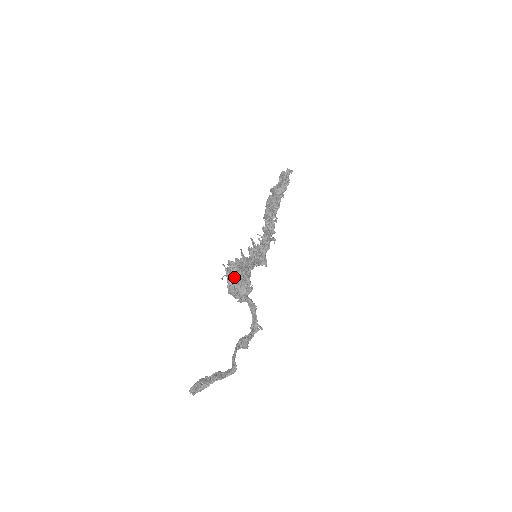
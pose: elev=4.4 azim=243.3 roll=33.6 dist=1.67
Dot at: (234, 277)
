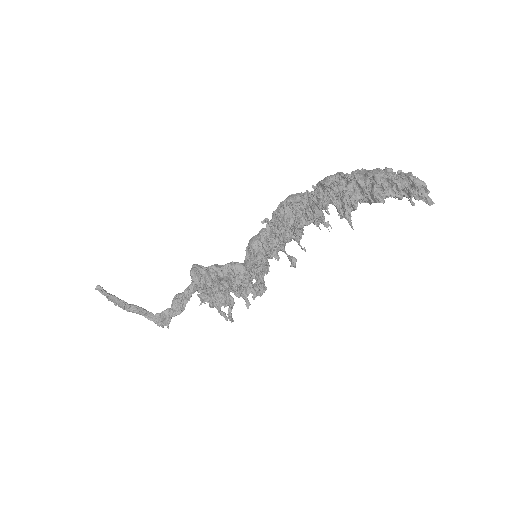
Dot at: (210, 290)
